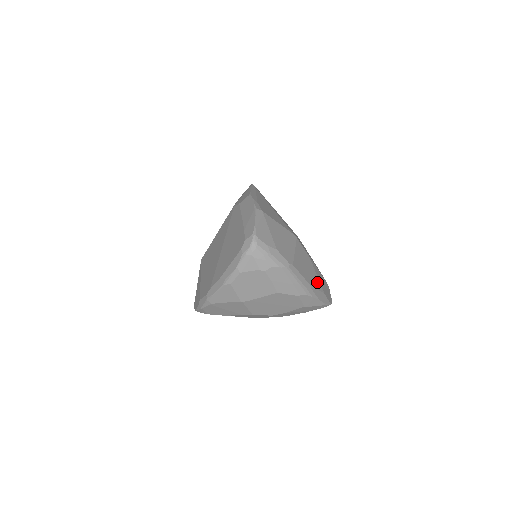
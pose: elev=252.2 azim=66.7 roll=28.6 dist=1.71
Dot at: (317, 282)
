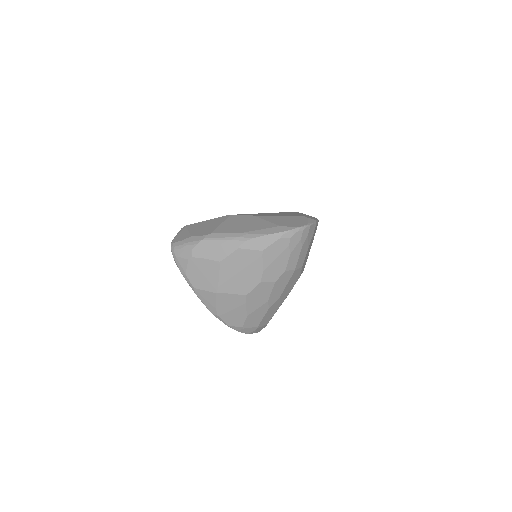
Dot at: (265, 225)
